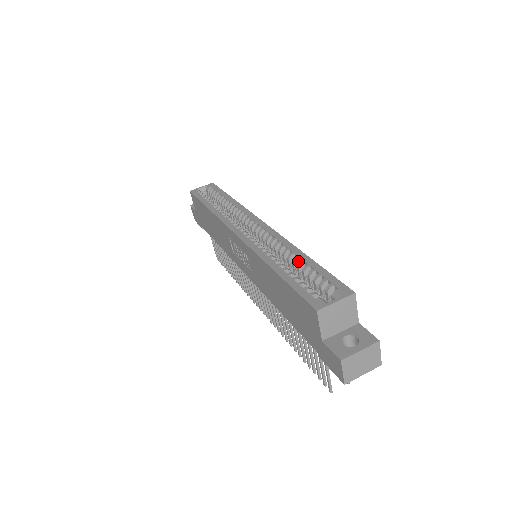
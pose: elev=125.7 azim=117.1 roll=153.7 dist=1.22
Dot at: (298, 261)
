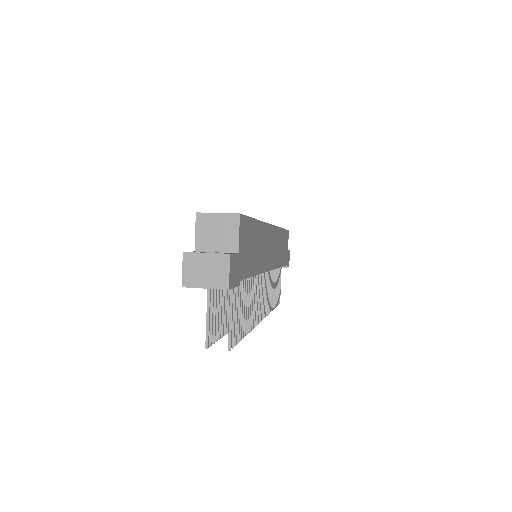
Dot at: occluded
